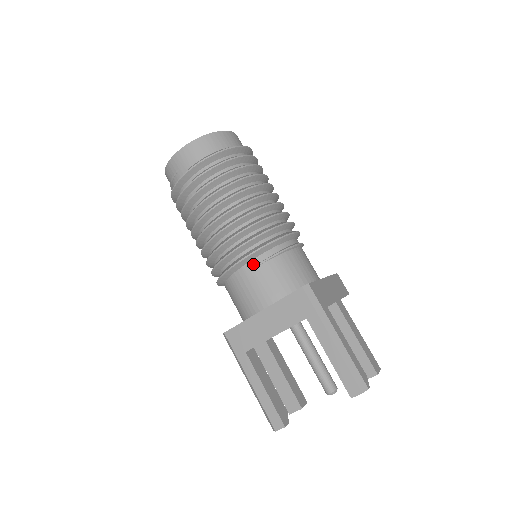
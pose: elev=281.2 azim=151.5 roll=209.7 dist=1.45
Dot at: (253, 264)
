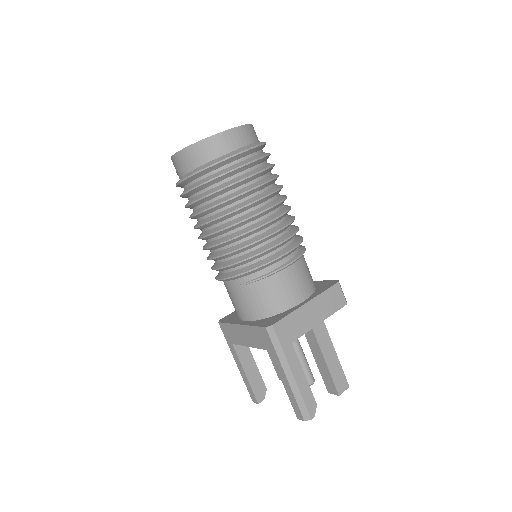
Dot at: (236, 283)
